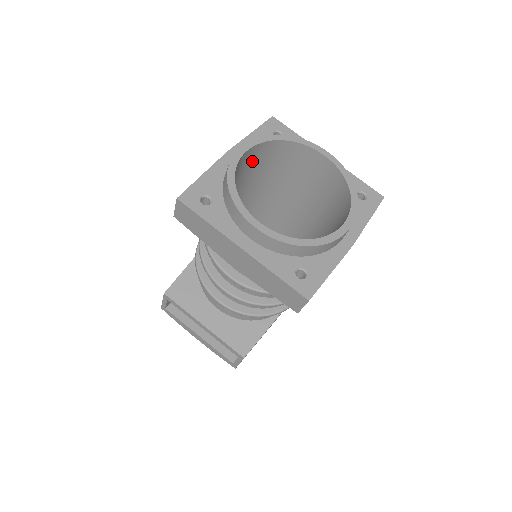
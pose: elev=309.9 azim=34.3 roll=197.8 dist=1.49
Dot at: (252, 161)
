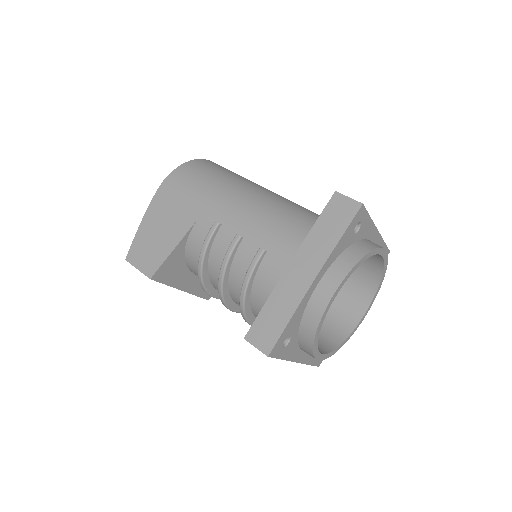
Dot at: occluded
